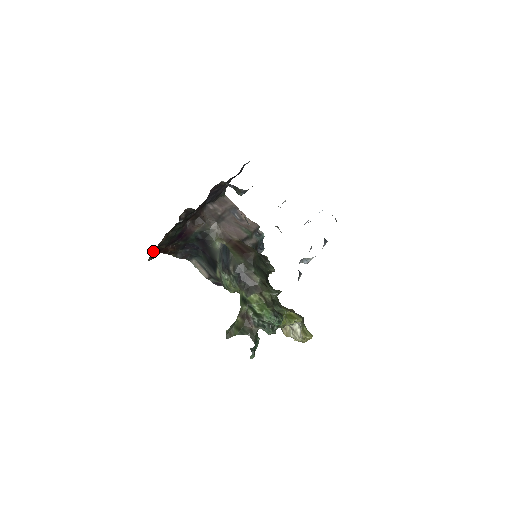
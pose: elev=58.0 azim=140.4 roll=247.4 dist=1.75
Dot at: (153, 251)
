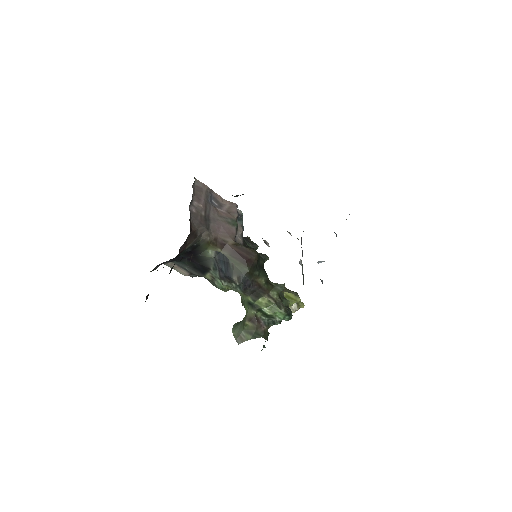
Dot at: occluded
